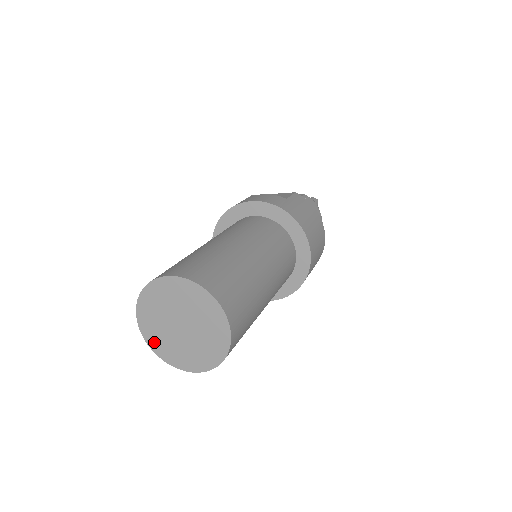
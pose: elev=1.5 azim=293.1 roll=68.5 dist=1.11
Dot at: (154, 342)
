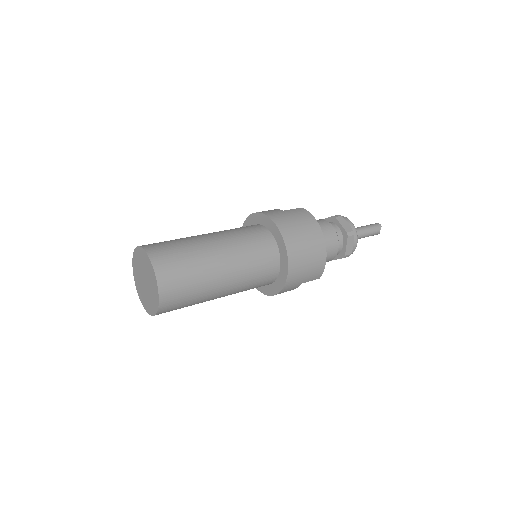
Dot at: (141, 297)
